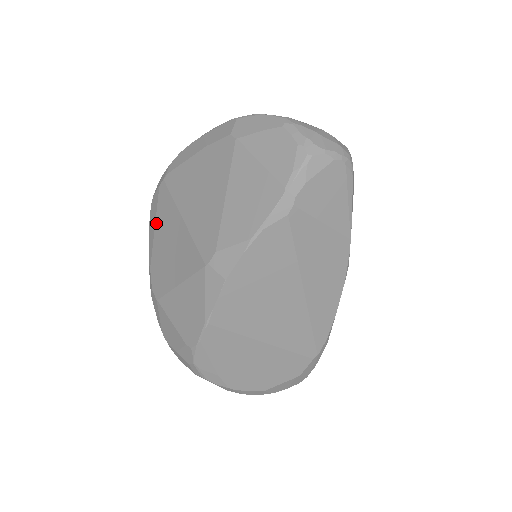
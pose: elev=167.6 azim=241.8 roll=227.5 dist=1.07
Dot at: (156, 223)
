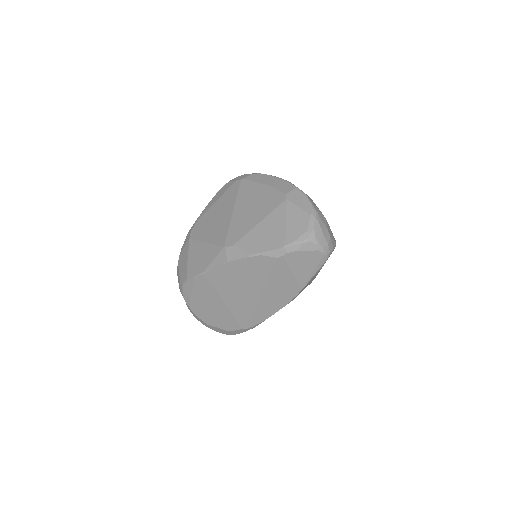
Dot at: (219, 198)
